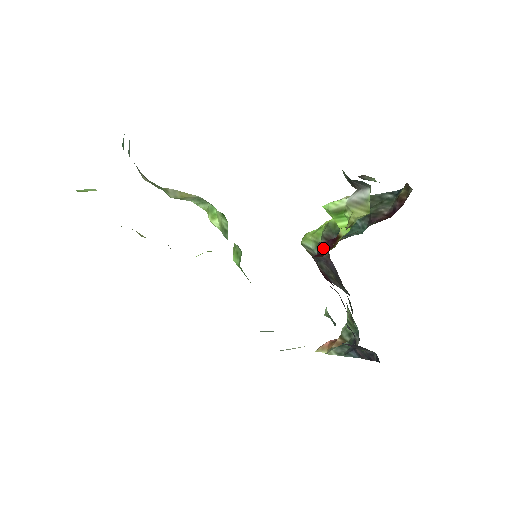
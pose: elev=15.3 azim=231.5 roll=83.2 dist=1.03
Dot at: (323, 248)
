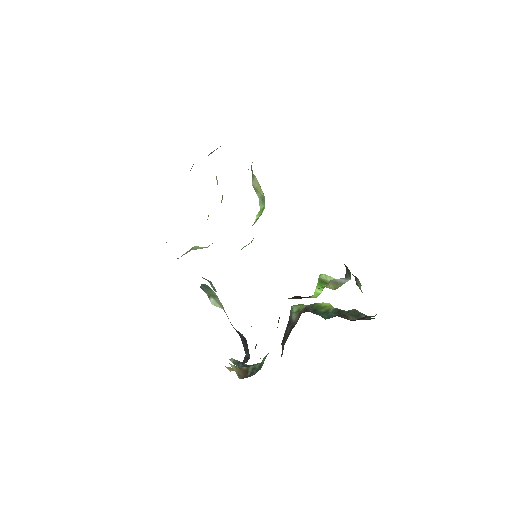
Dot at: (295, 297)
